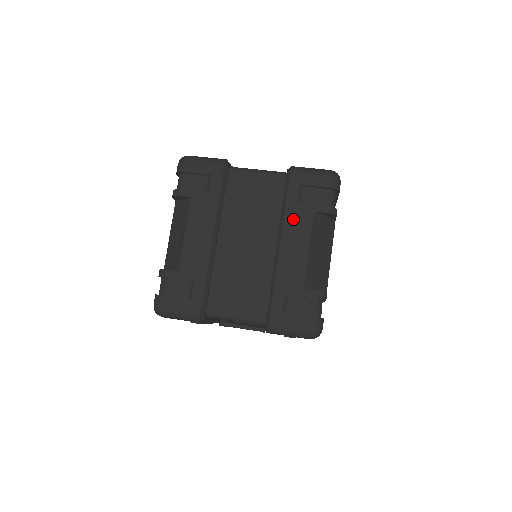
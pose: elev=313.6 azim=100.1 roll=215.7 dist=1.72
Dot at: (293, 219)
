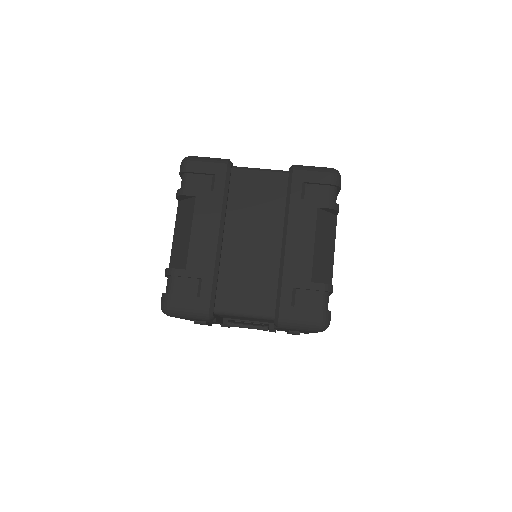
Dot at: (298, 215)
